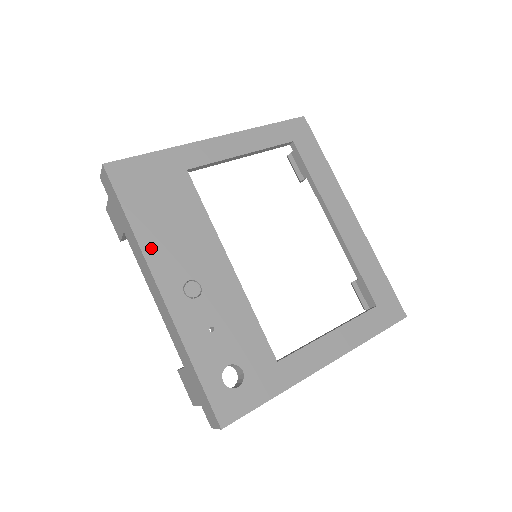
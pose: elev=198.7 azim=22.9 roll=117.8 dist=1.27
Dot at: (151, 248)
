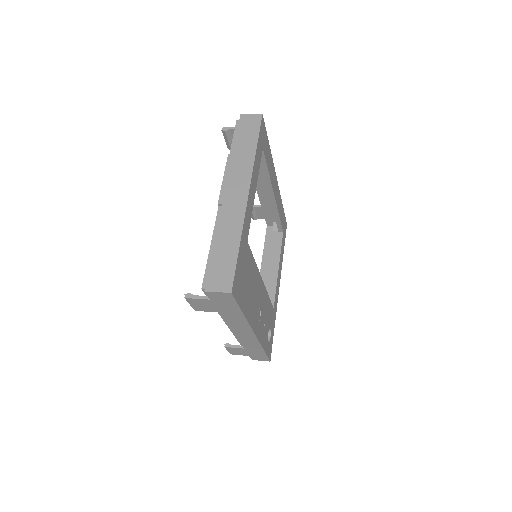
Dot at: (250, 316)
